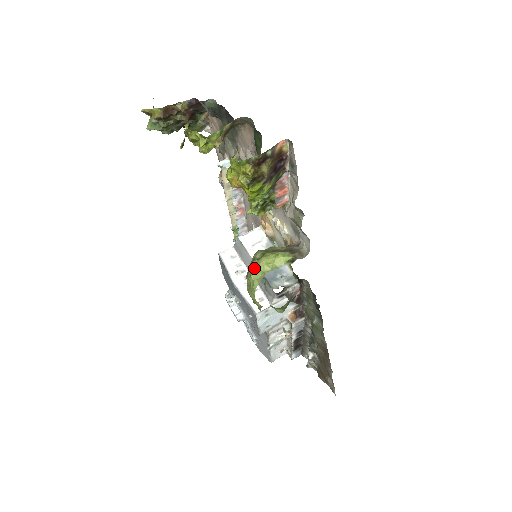
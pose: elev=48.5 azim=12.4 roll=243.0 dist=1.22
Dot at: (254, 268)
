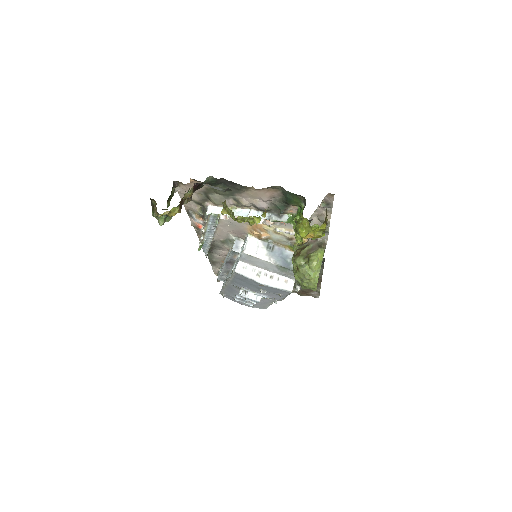
Dot at: (309, 271)
